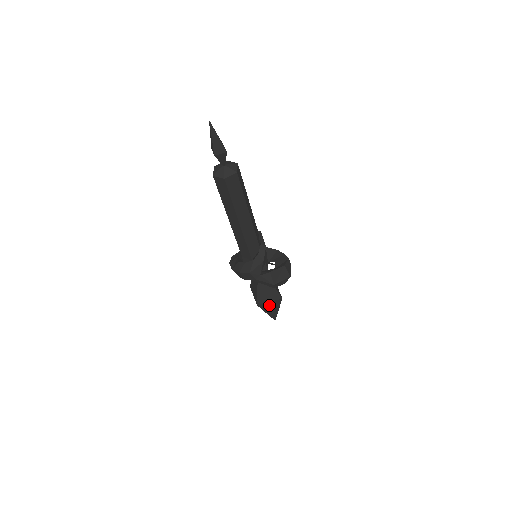
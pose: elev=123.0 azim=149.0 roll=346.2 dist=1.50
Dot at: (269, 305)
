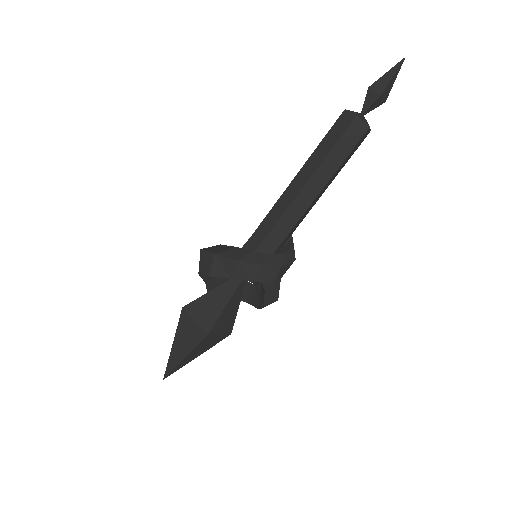
Dot at: (209, 341)
